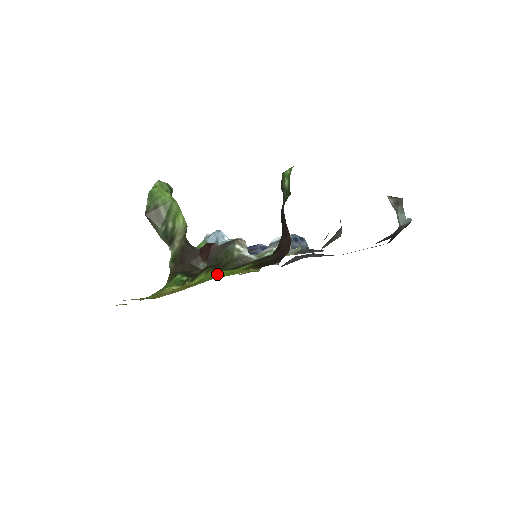
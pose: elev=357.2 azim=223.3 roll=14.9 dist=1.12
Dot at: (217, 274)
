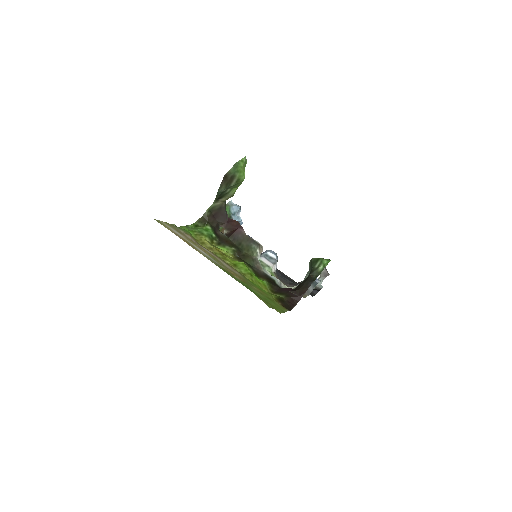
Dot at: (252, 276)
